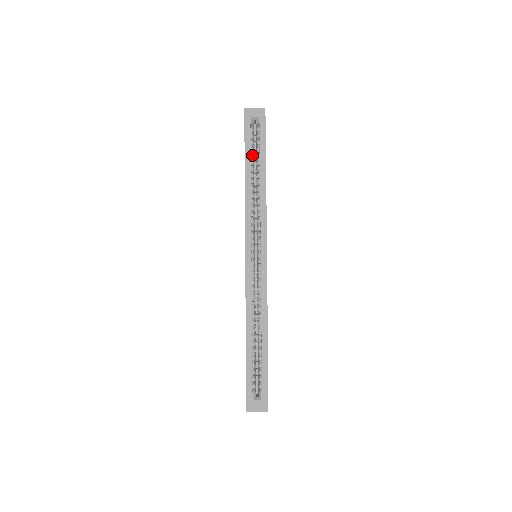
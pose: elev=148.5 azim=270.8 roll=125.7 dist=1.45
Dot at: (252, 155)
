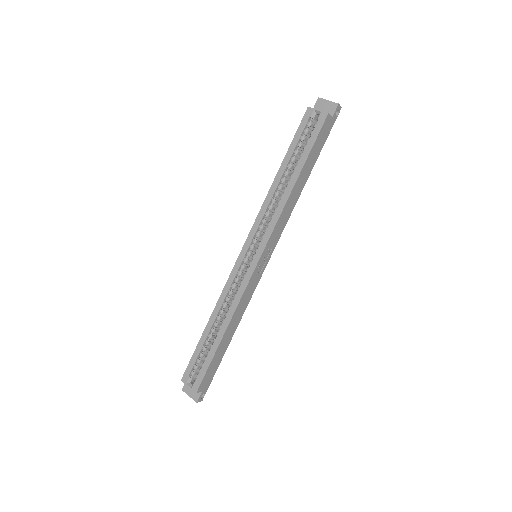
Dot at: (296, 151)
